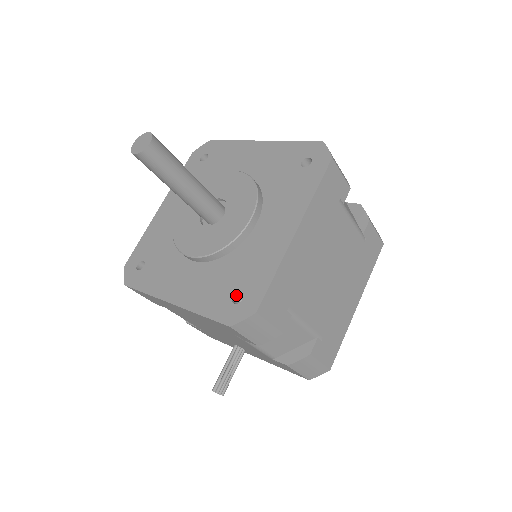
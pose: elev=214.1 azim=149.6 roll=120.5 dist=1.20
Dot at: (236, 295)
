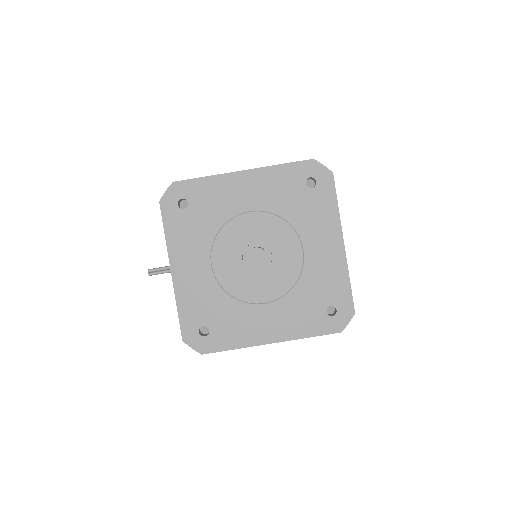
Dot at: (206, 326)
